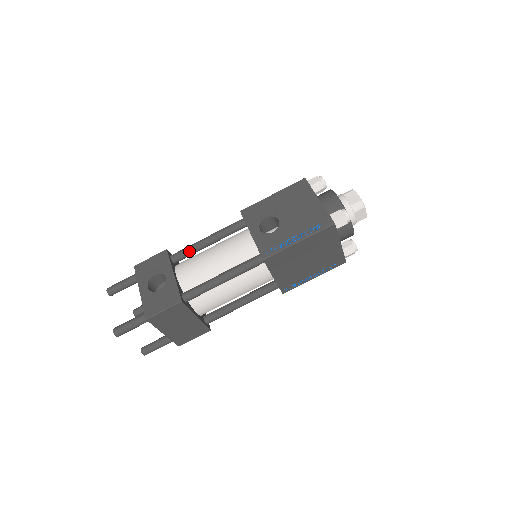
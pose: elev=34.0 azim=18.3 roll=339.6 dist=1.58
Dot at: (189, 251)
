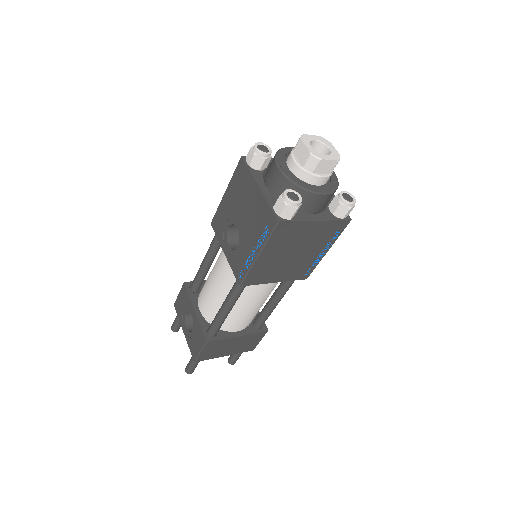
Dot at: (199, 279)
